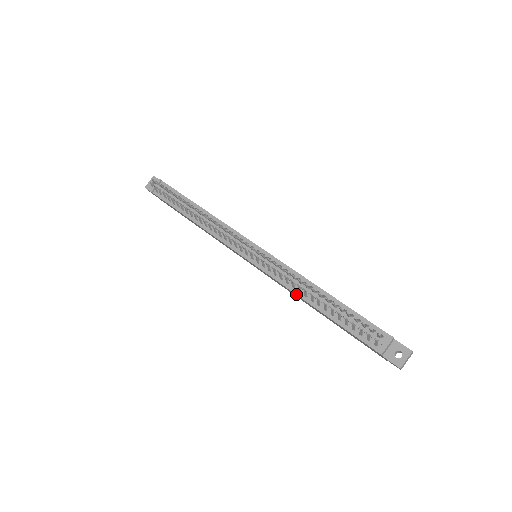
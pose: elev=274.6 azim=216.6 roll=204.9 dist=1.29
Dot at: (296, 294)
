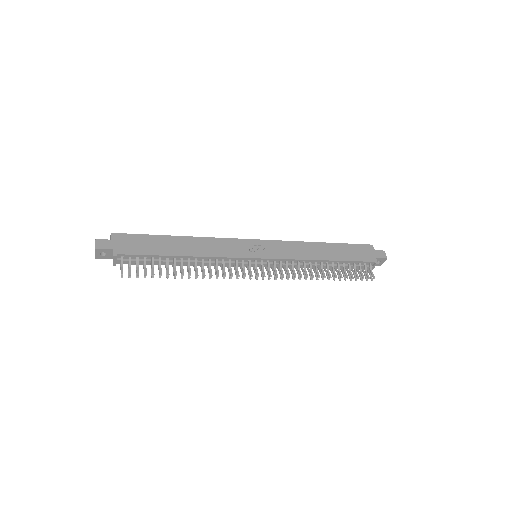
Dot at: occluded
